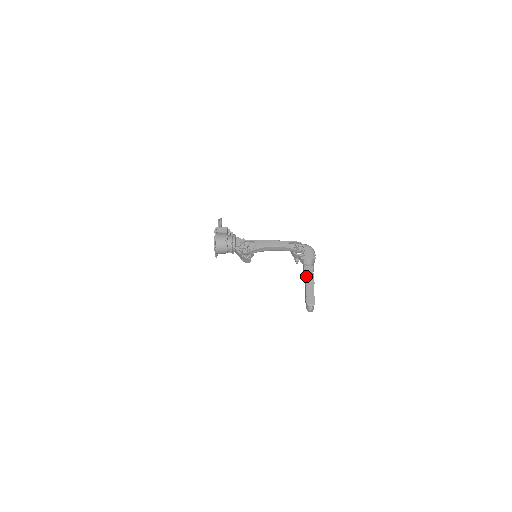
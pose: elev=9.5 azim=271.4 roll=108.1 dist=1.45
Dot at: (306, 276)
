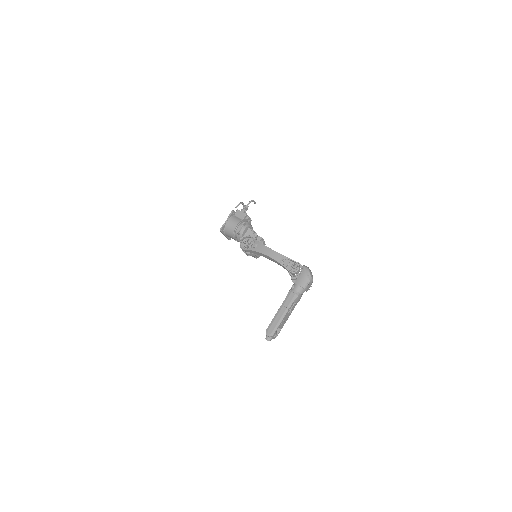
Dot at: (284, 302)
